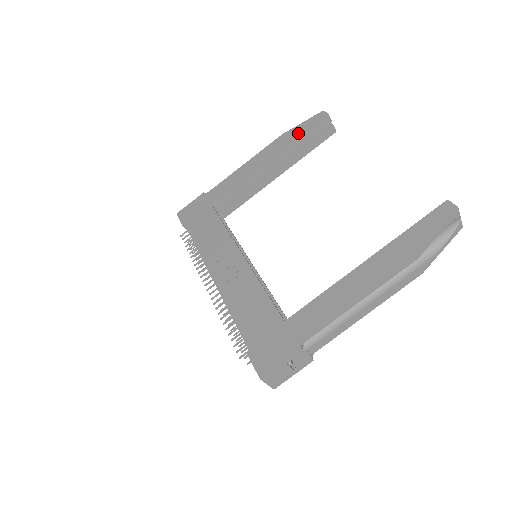
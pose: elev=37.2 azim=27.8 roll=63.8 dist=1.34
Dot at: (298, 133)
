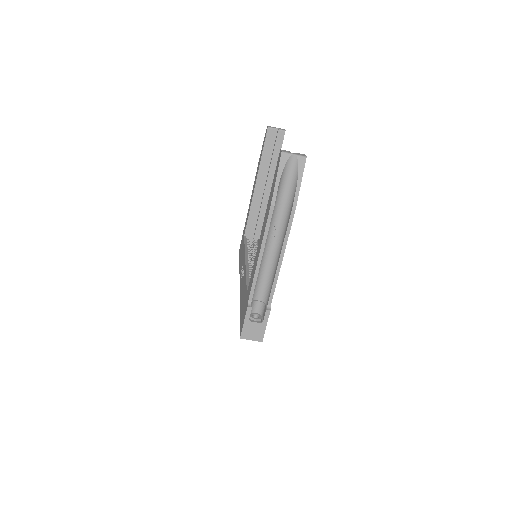
Dot at: (261, 153)
